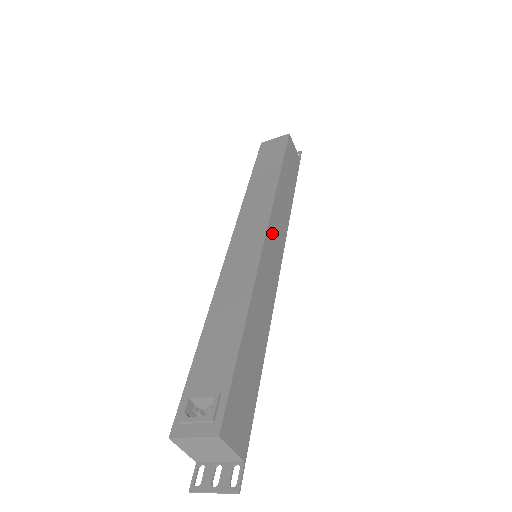
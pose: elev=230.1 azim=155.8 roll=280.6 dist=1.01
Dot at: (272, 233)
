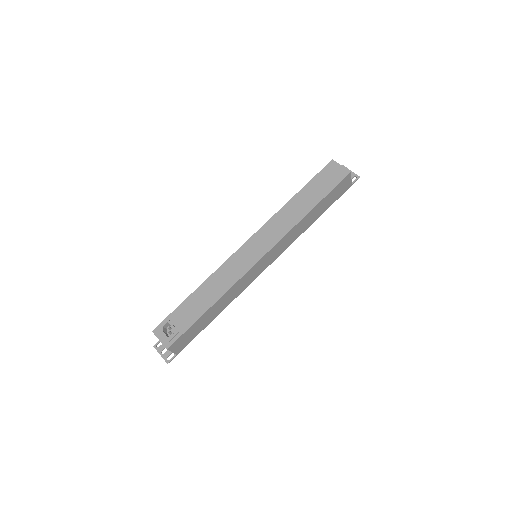
Dot at: (270, 253)
